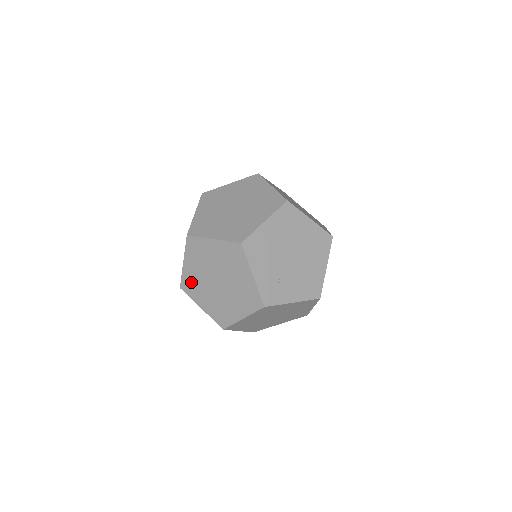
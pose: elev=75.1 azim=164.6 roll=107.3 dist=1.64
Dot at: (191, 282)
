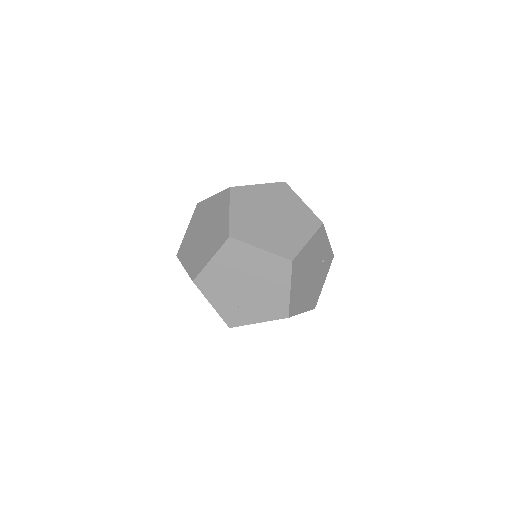
Dot at: occluded
